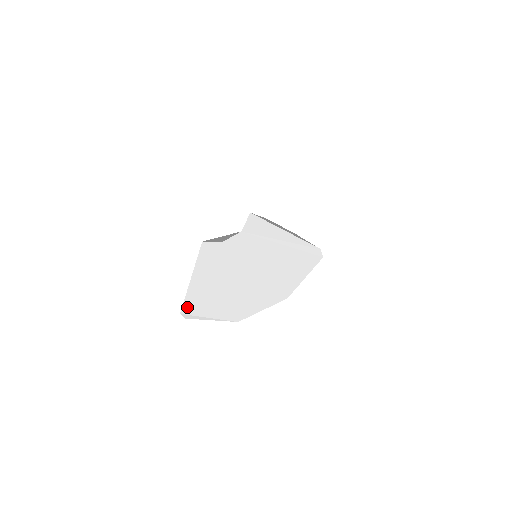
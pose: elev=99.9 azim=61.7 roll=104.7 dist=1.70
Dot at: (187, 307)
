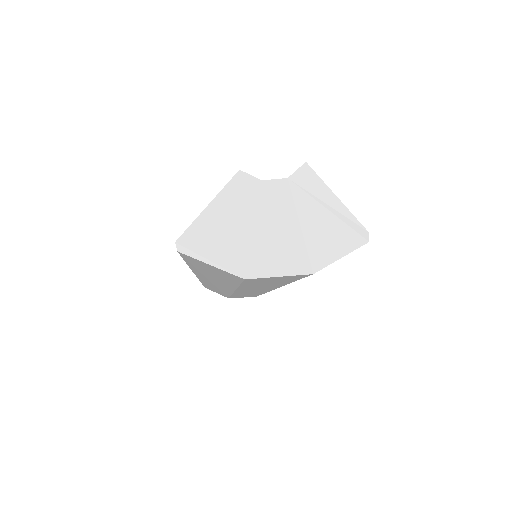
Dot at: (188, 237)
